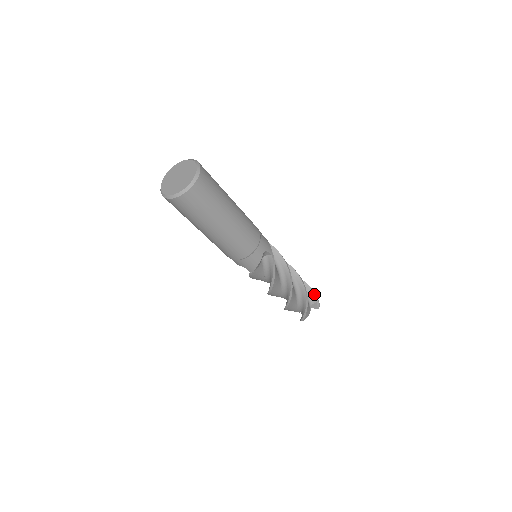
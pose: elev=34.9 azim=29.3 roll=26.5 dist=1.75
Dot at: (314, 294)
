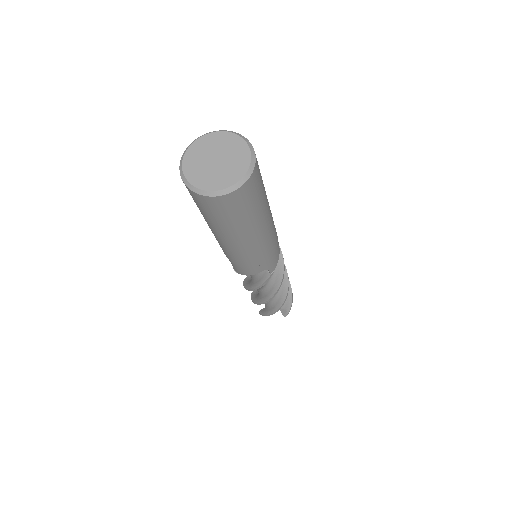
Dot at: occluded
